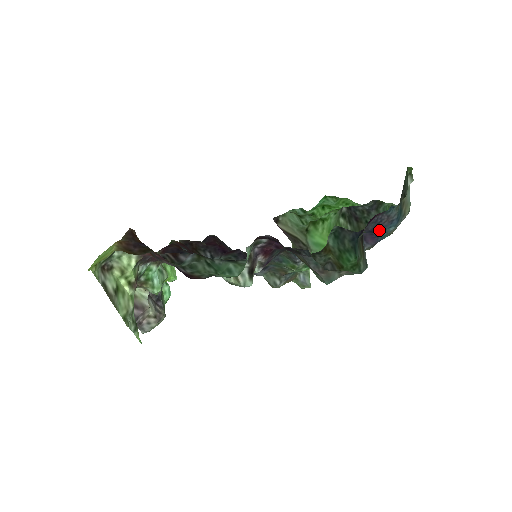
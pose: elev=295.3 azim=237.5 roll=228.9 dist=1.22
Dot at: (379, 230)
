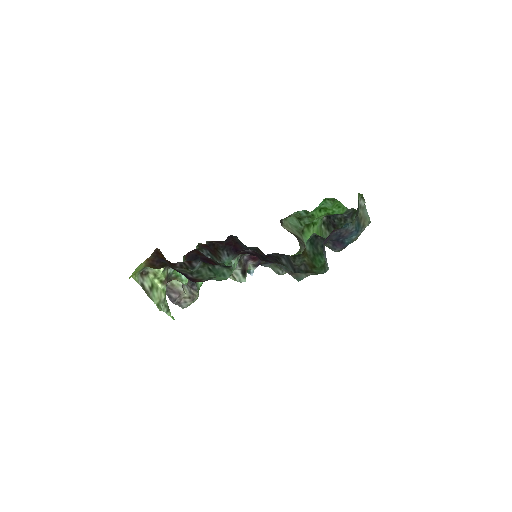
Dot at: (343, 239)
